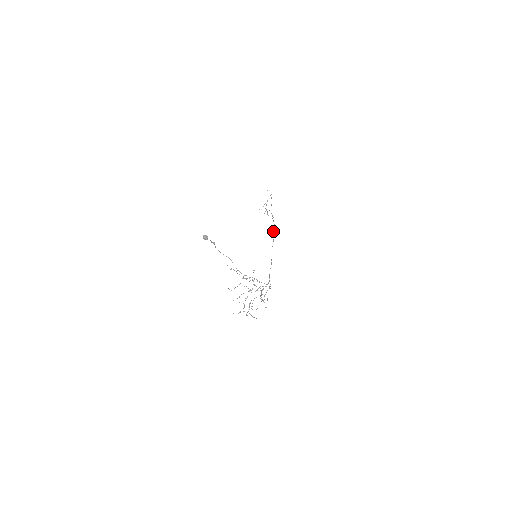
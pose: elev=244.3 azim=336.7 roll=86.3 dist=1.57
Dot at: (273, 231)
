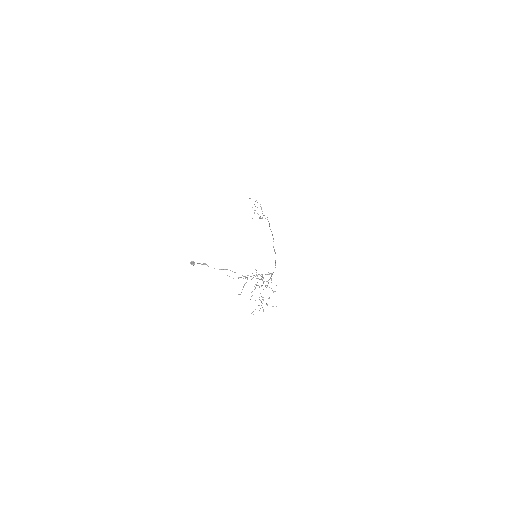
Dot at: occluded
